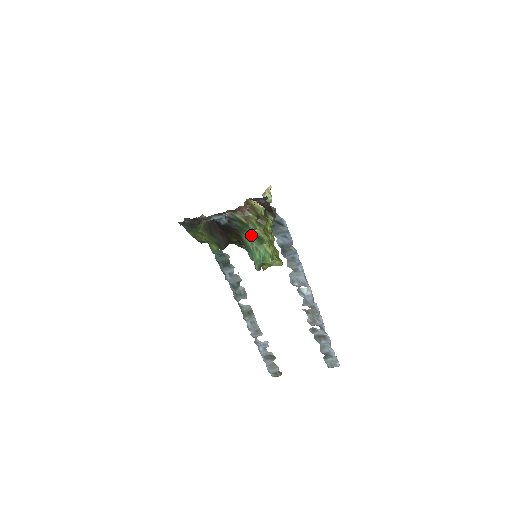
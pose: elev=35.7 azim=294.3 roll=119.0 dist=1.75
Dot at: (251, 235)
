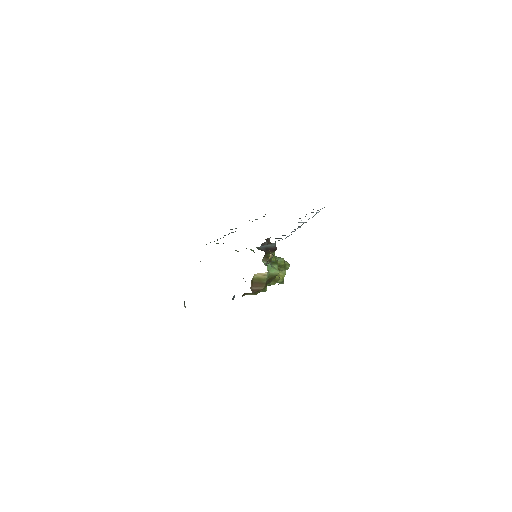
Dot at: occluded
